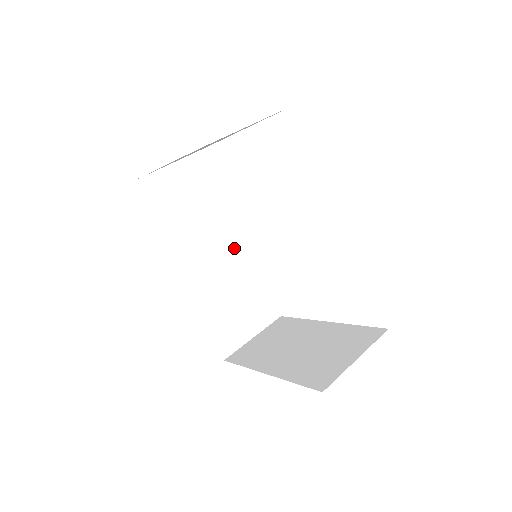
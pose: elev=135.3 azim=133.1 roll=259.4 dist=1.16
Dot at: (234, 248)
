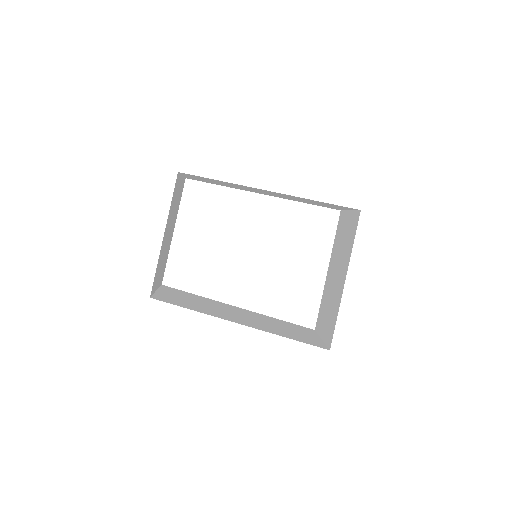
Dot at: (242, 312)
